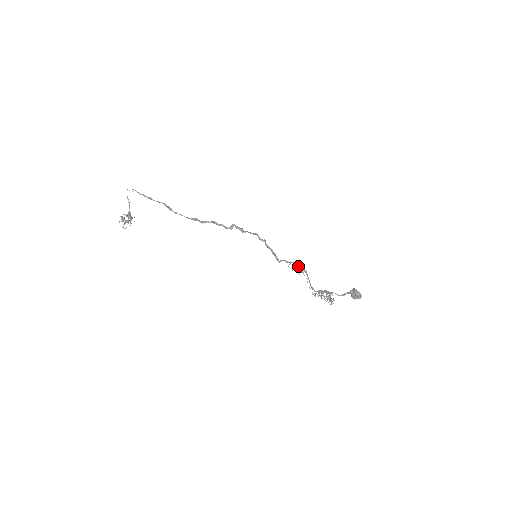
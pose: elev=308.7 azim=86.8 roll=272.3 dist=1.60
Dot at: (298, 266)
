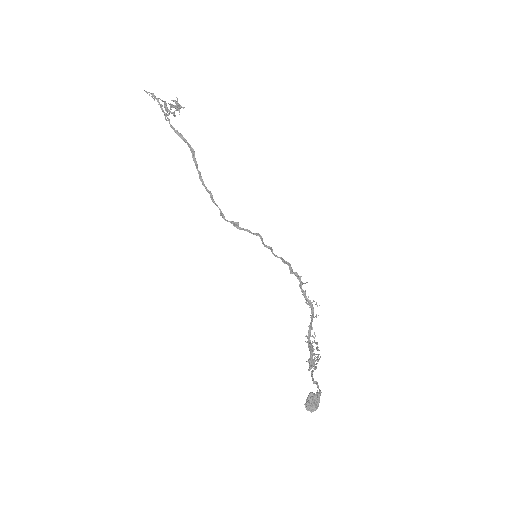
Dot at: (305, 297)
